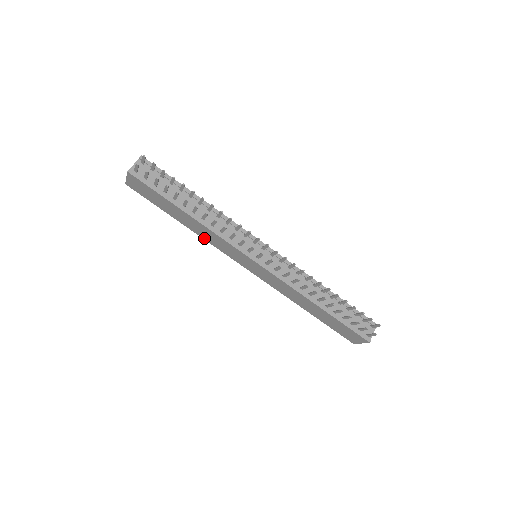
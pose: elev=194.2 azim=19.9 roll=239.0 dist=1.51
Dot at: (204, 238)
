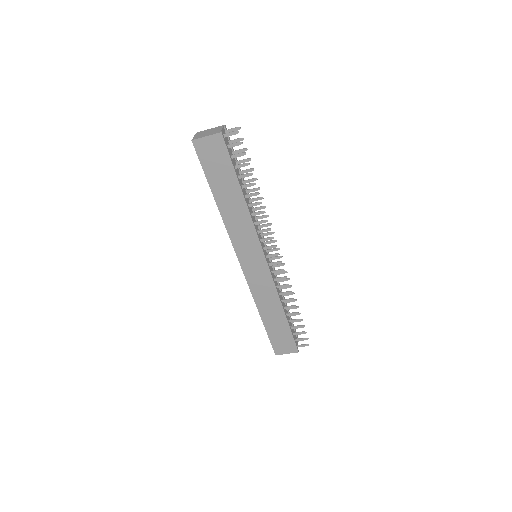
Dot at: (227, 224)
